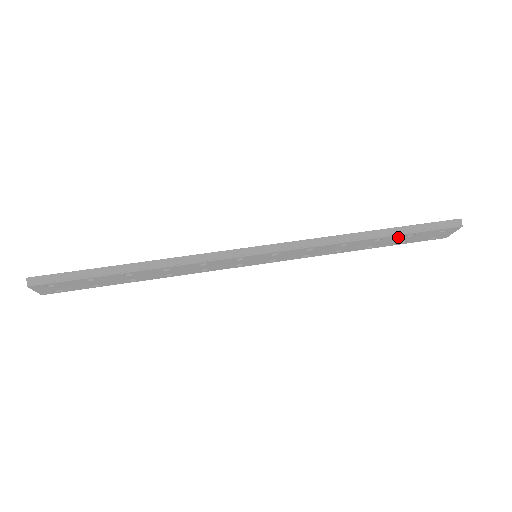
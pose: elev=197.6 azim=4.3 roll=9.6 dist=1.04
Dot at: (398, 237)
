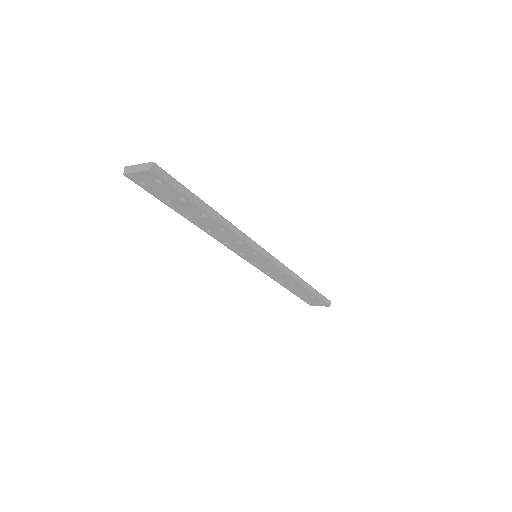
Dot at: (309, 294)
